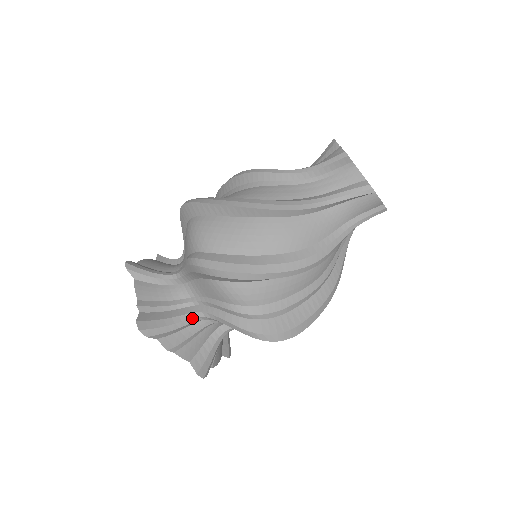
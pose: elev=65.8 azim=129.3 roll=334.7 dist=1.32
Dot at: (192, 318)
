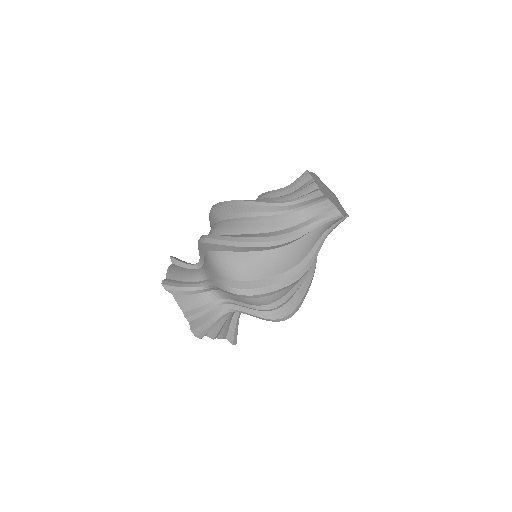
Dot at: (224, 314)
